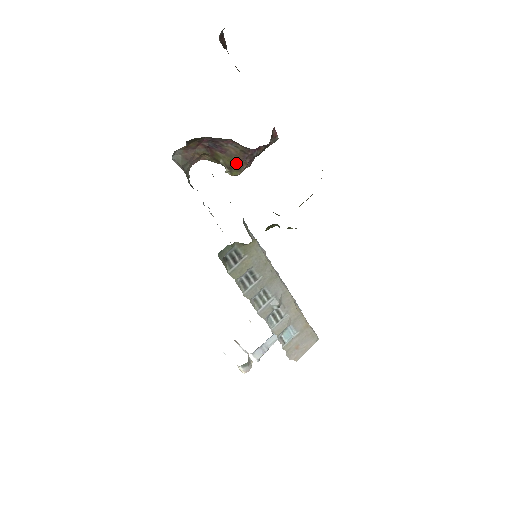
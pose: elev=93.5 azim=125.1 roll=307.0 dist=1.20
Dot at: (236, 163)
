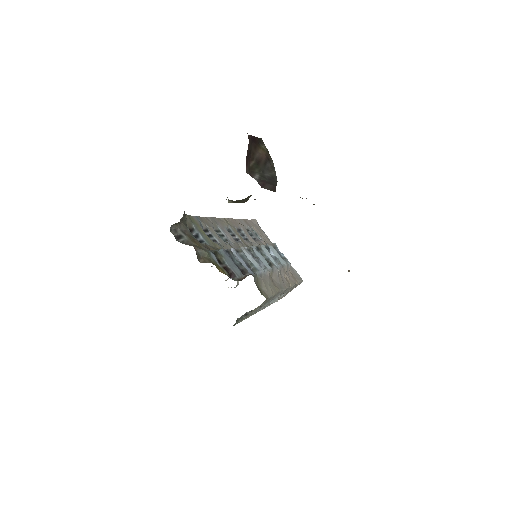
Dot at: (242, 200)
